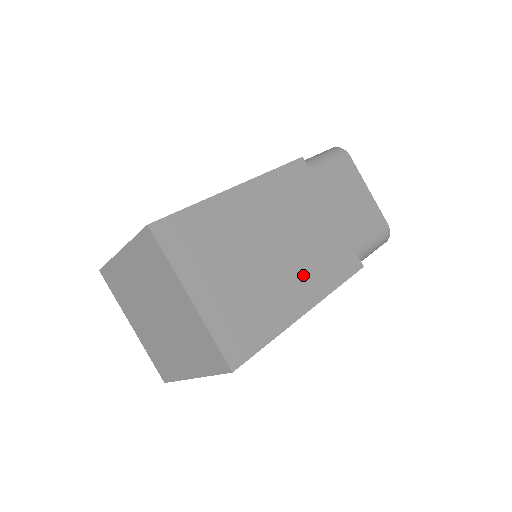
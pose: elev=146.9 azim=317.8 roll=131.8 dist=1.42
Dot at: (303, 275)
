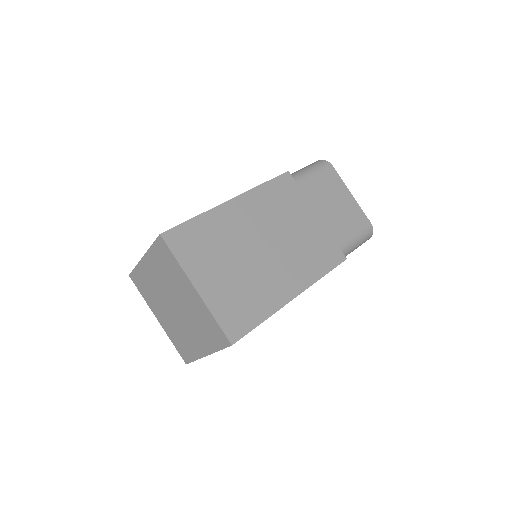
Dot at: (291, 268)
